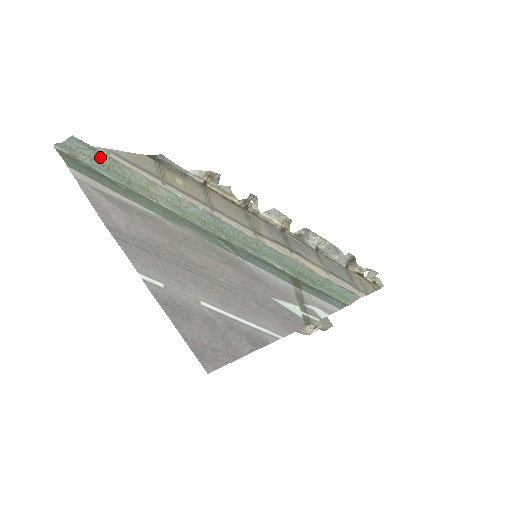
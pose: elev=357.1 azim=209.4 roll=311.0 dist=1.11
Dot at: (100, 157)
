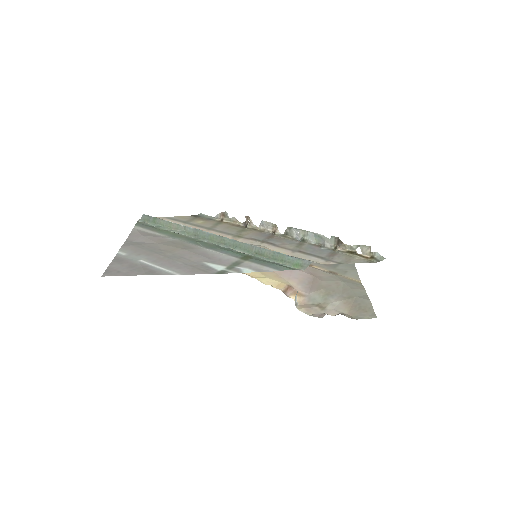
Dot at: (152, 219)
